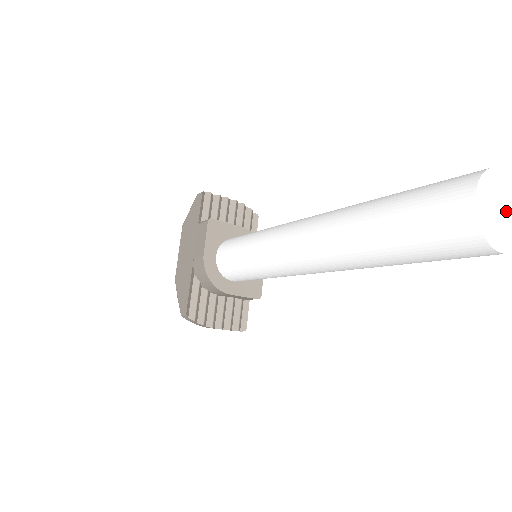
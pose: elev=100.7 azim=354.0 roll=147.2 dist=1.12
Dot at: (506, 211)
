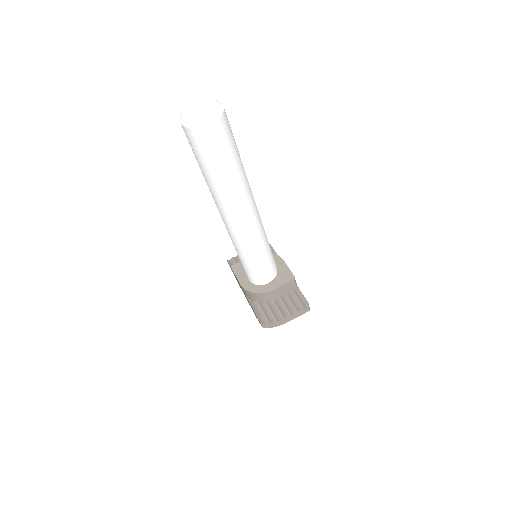
Dot at: (199, 112)
